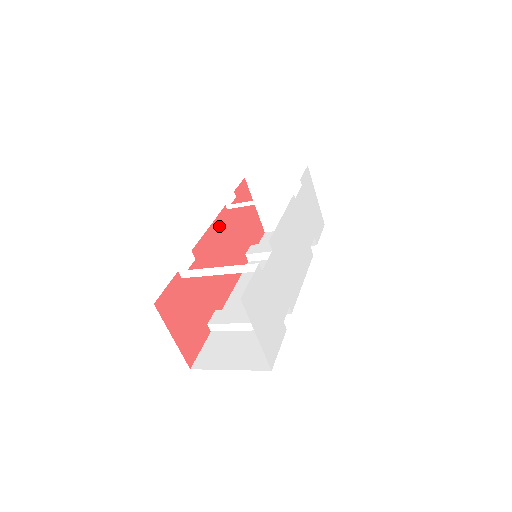
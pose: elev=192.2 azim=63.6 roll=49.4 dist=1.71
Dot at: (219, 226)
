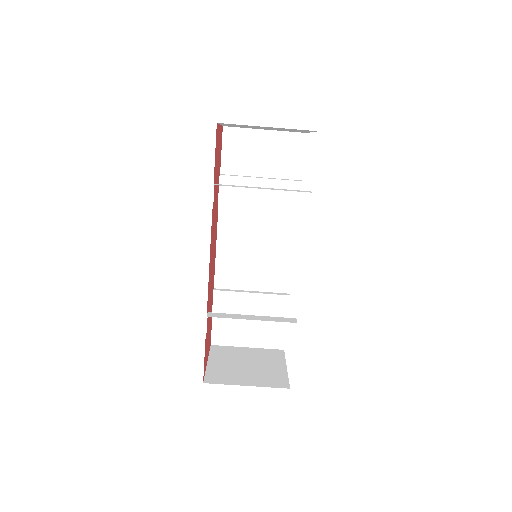
Dot at: (214, 266)
